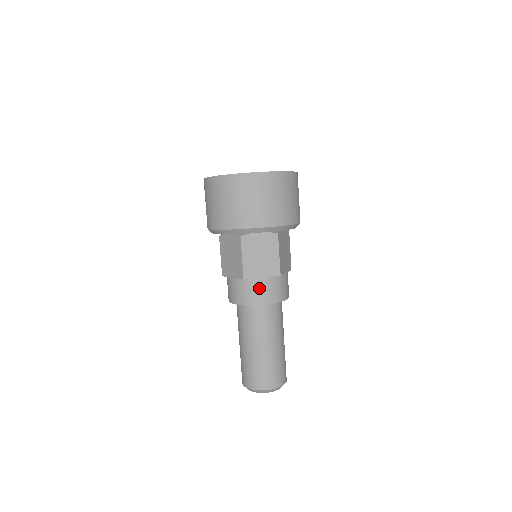
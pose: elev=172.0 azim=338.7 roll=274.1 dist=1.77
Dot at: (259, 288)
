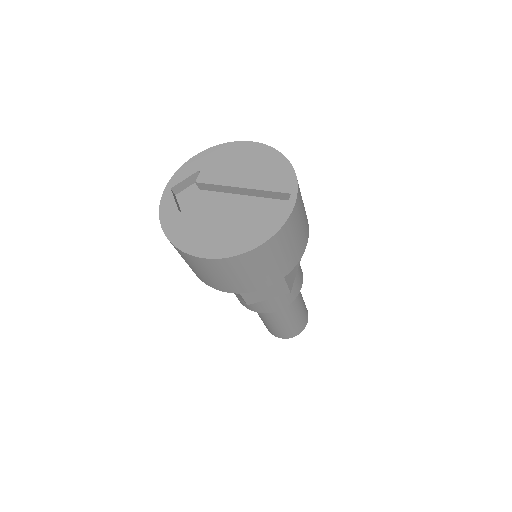
Dot at: (267, 305)
